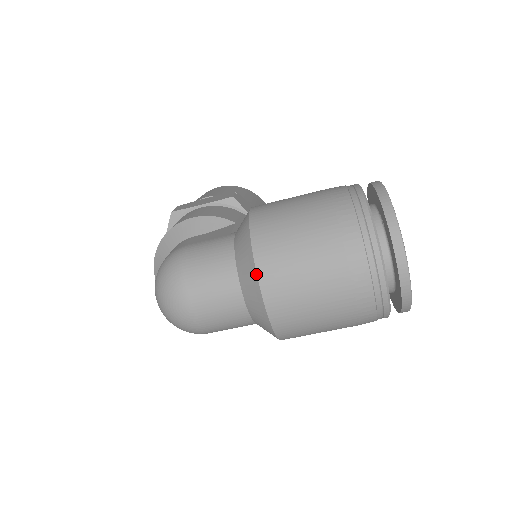
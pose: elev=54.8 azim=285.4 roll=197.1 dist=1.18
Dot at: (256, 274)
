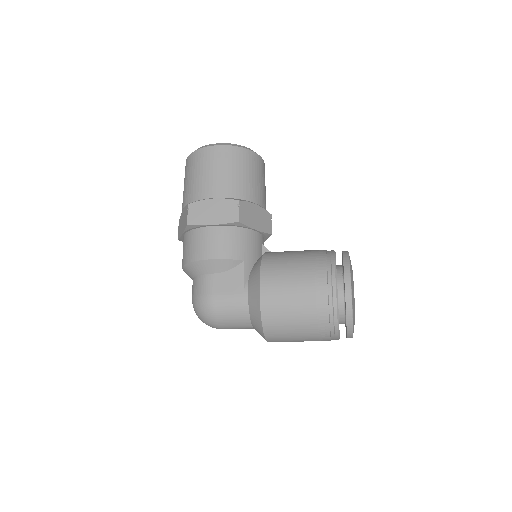
Dot at: (264, 337)
